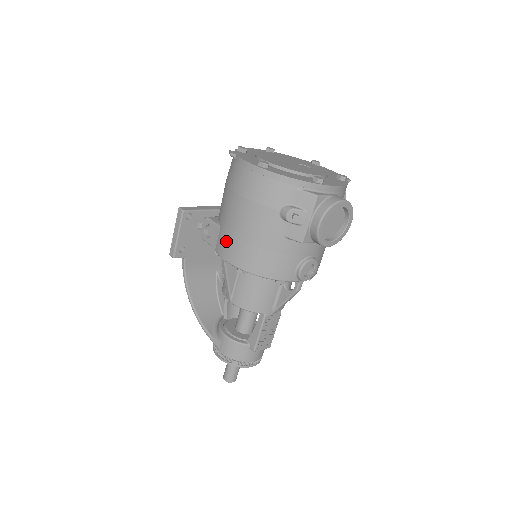
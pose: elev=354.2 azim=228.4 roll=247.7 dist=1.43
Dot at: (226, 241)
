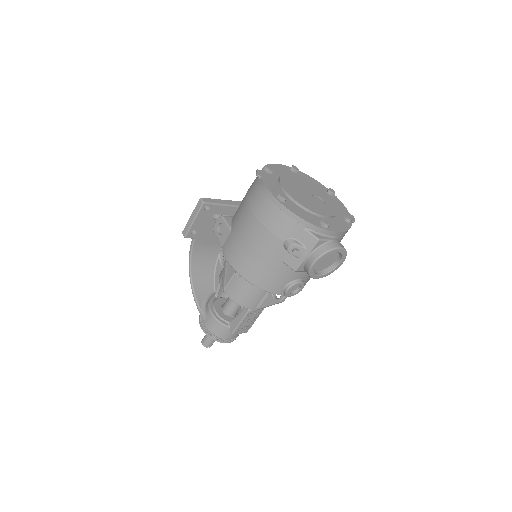
Dot at: (233, 246)
